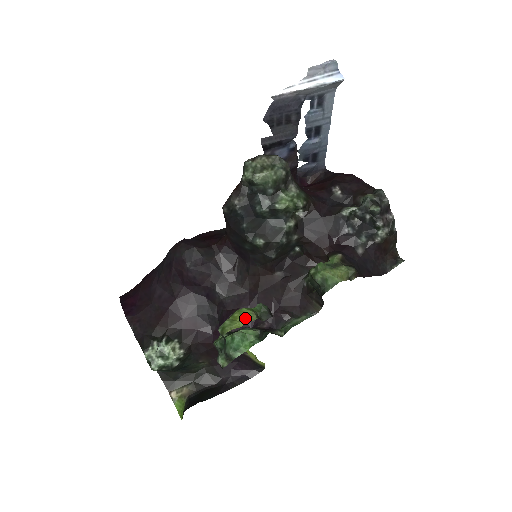
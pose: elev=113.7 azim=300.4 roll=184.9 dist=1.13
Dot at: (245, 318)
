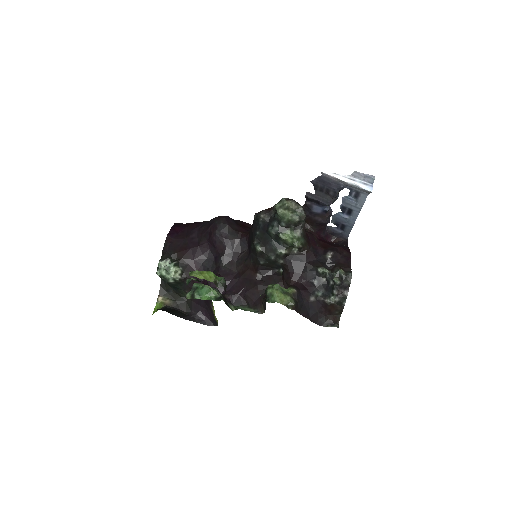
Dot at: (207, 277)
